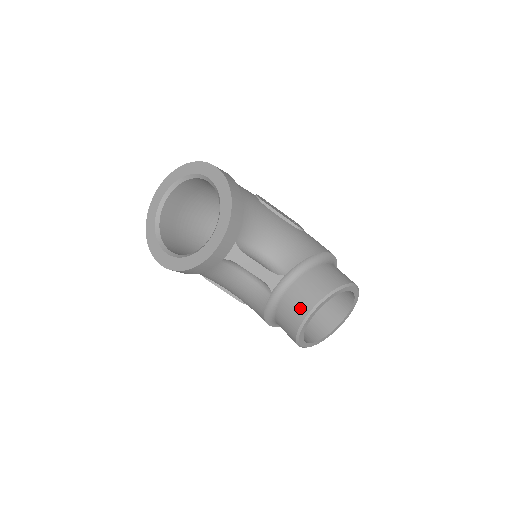
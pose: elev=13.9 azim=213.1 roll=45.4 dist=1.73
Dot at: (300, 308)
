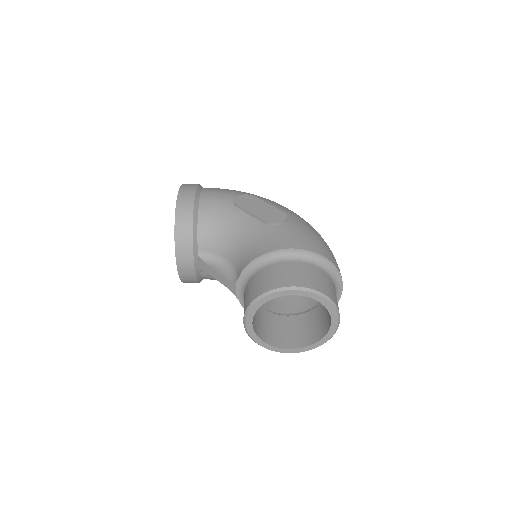
Dot at: occluded
